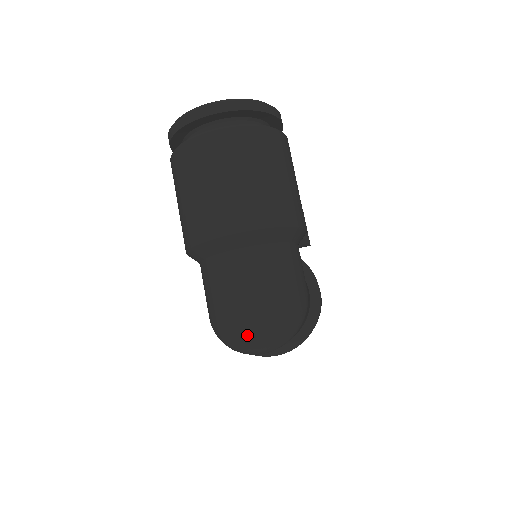
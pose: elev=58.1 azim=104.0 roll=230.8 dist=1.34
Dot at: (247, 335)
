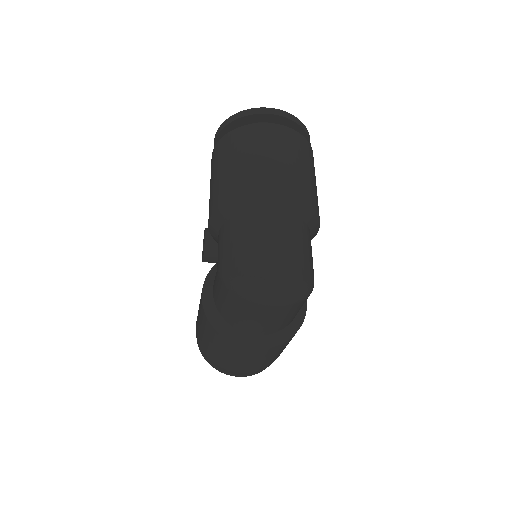
Dot at: (268, 278)
